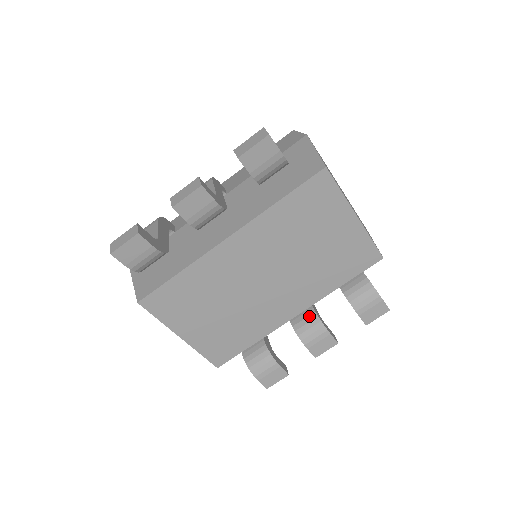
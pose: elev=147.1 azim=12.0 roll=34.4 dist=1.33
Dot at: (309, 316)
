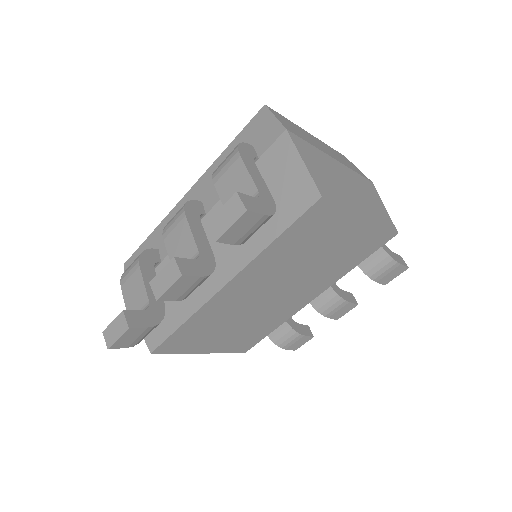
Dot at: occluded
